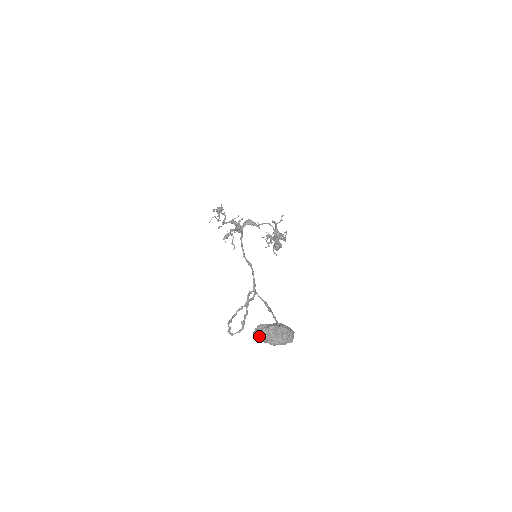
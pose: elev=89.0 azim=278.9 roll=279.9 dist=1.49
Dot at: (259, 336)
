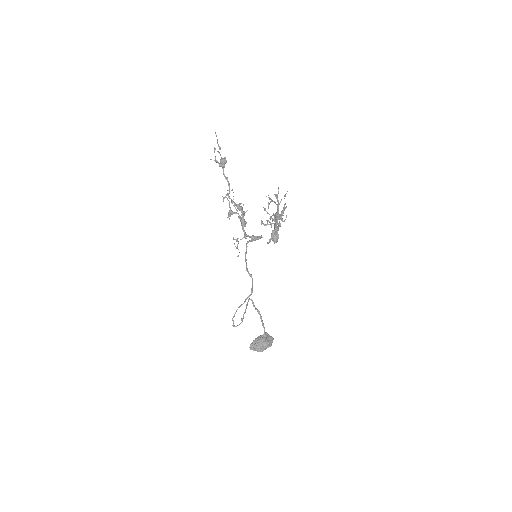
Dot at: (253, 348)
